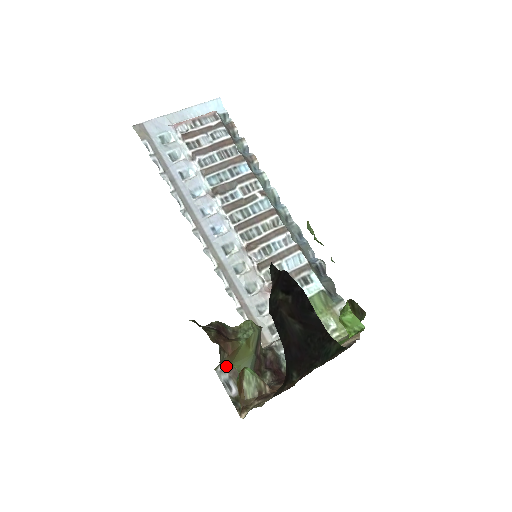
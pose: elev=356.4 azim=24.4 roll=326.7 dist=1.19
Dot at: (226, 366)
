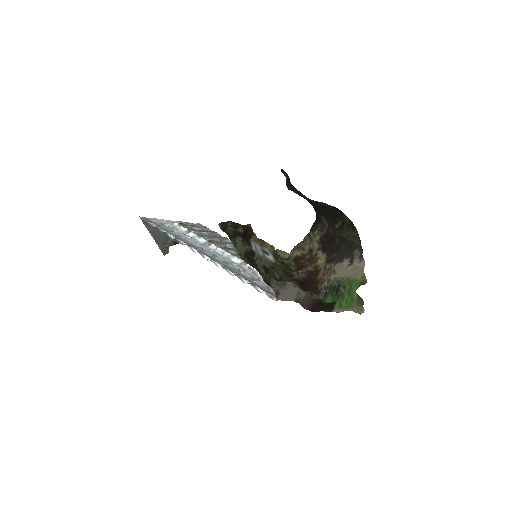
Dot at: (257, 255)
